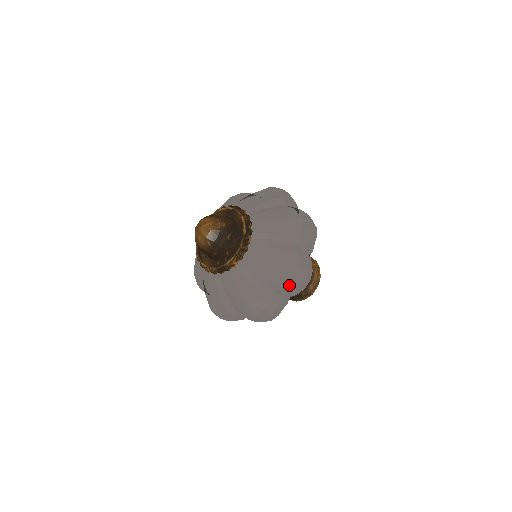
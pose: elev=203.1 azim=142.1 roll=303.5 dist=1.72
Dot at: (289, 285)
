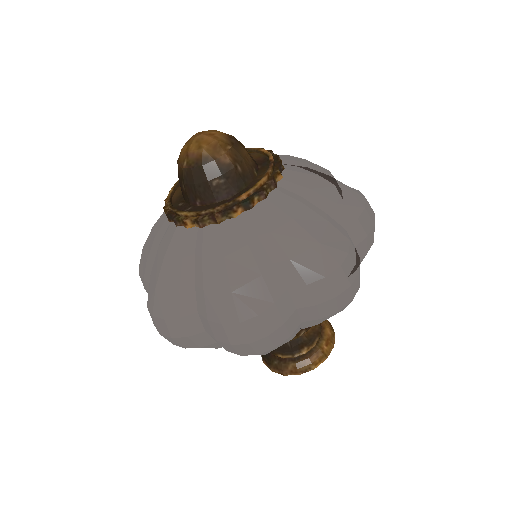
Dot at: (219, 326)
